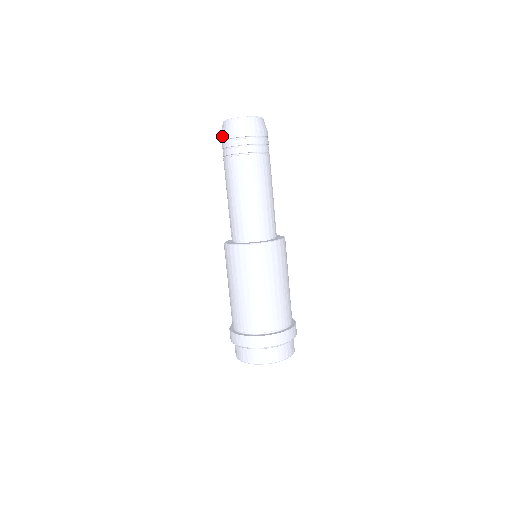
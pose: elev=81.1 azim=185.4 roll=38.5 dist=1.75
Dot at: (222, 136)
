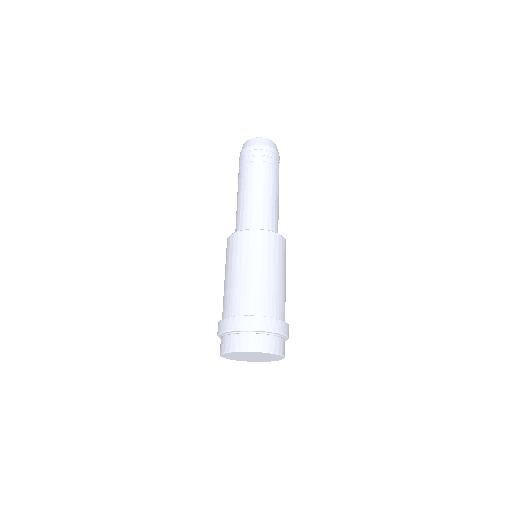
Dot at: occluded
